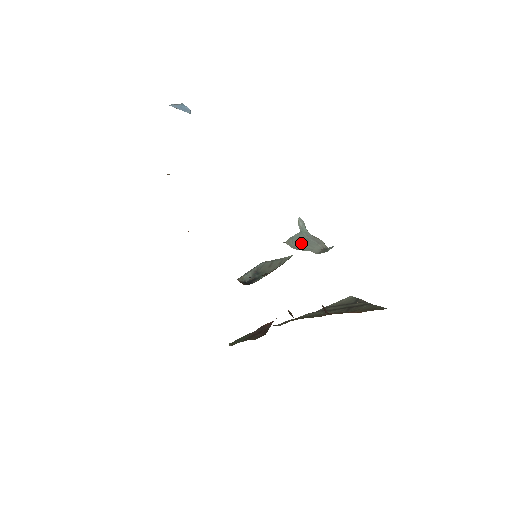
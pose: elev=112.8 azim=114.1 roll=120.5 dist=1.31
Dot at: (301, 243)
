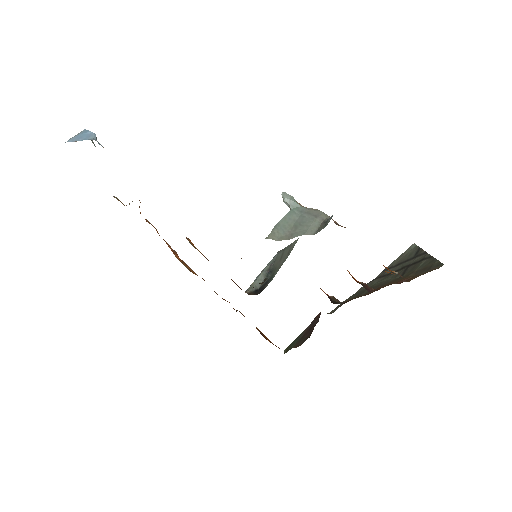
Dot at: (292, 227)
